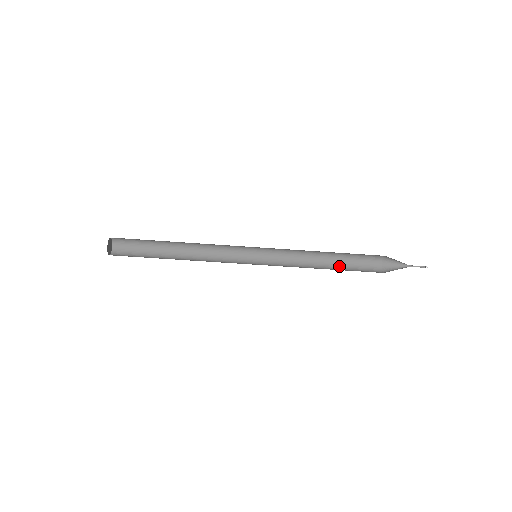
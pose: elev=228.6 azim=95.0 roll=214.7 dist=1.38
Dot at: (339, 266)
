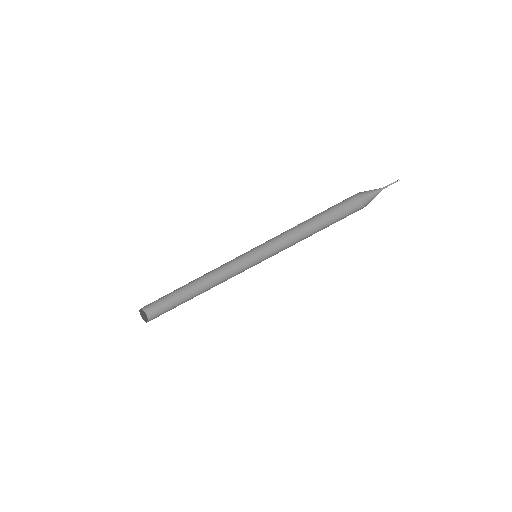
Dot at: occluded
